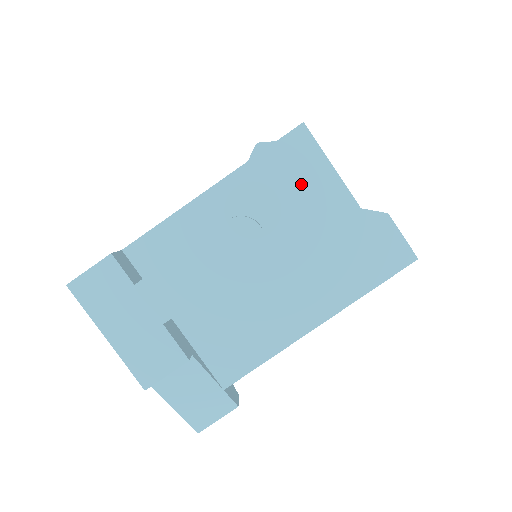
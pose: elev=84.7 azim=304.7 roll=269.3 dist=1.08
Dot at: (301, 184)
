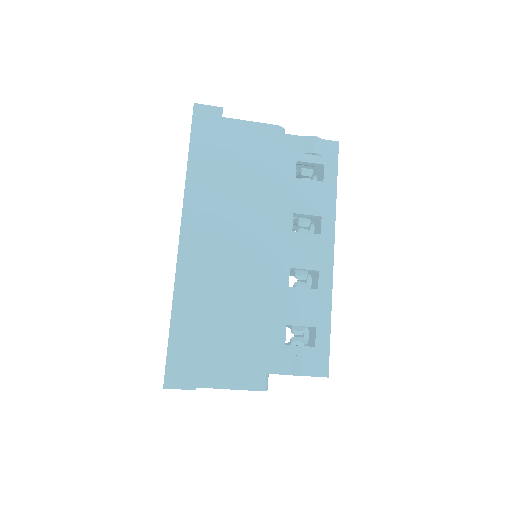
Dot at: occluded
